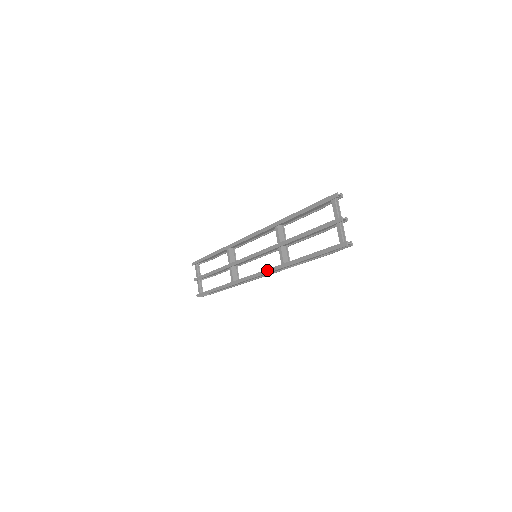
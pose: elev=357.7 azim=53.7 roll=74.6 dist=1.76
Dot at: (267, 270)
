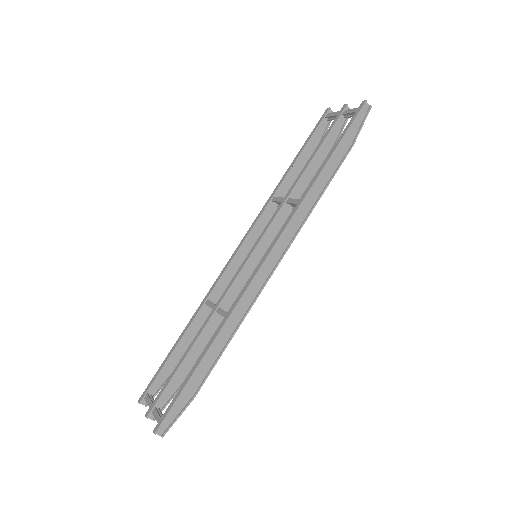
Dot at: (281, 229)
